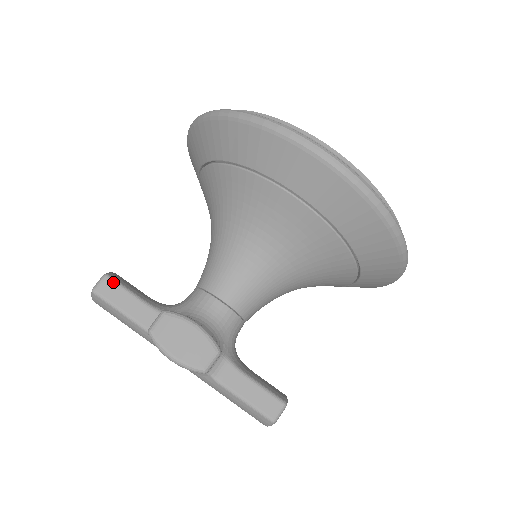
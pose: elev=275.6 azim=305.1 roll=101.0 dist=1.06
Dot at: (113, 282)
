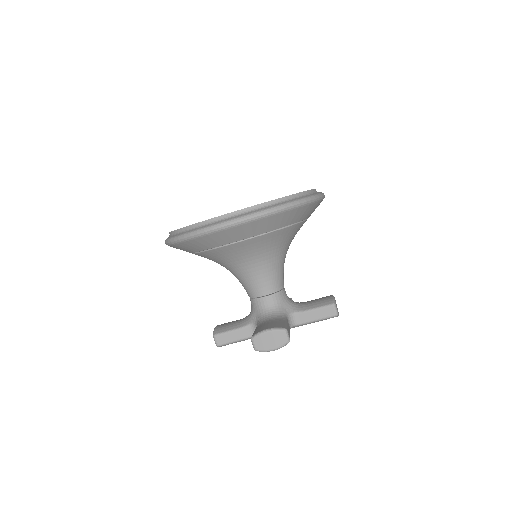
Dot at: (220, 335)
